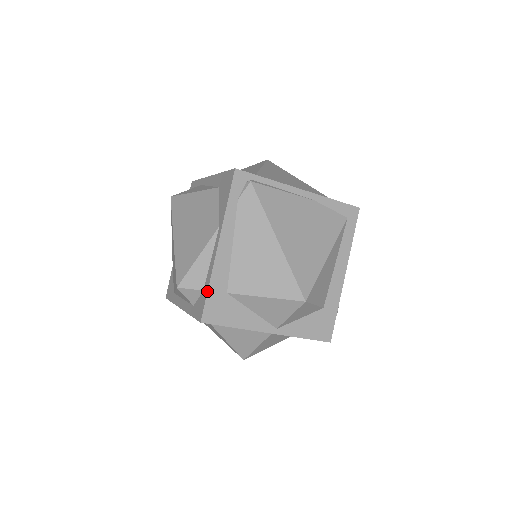
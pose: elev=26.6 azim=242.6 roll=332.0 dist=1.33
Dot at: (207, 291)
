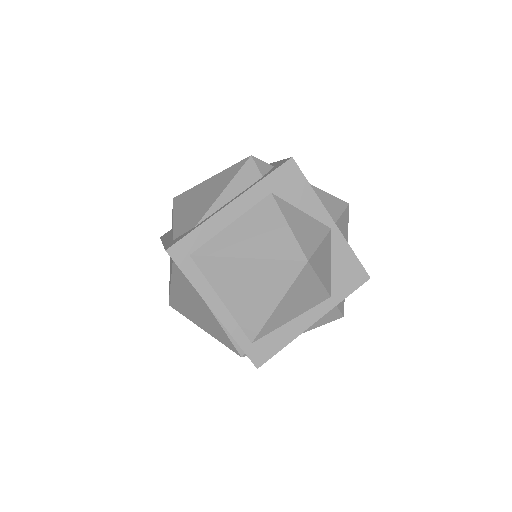
Dot at: occluded
